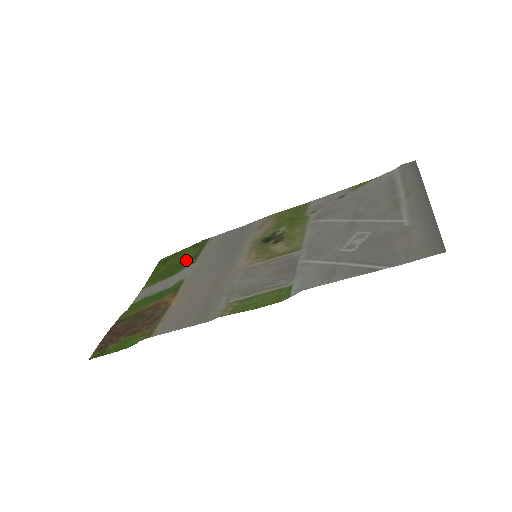
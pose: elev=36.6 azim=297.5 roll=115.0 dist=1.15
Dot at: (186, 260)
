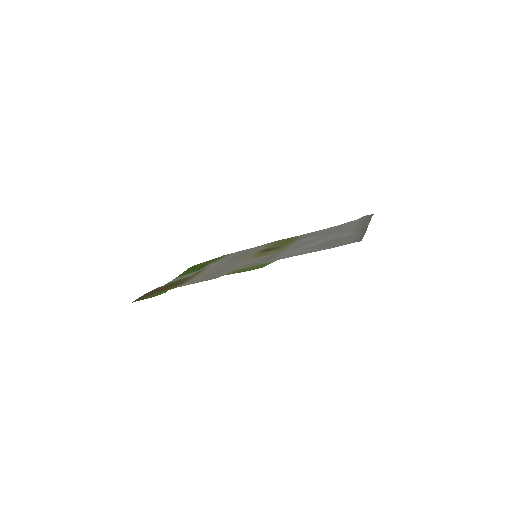
Dot at: (209, 263)
